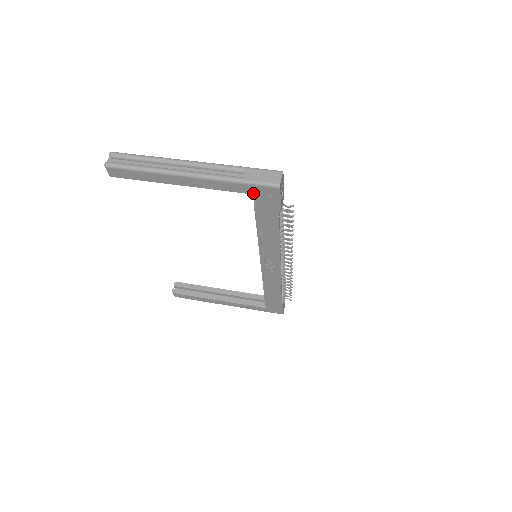
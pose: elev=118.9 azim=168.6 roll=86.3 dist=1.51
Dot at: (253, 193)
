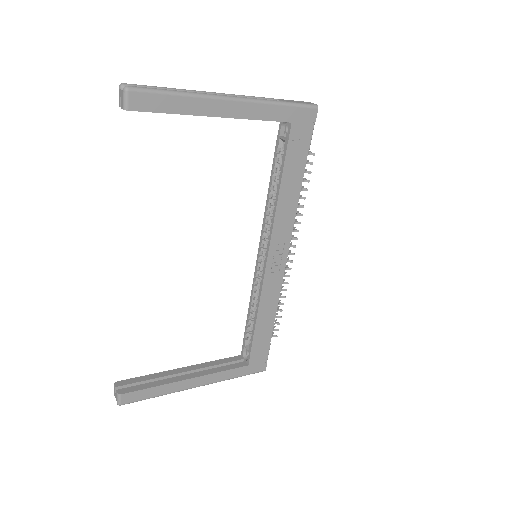
Dot at: (292, 121)
